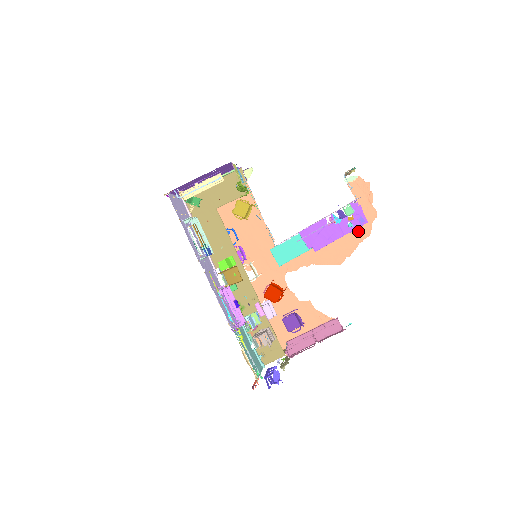
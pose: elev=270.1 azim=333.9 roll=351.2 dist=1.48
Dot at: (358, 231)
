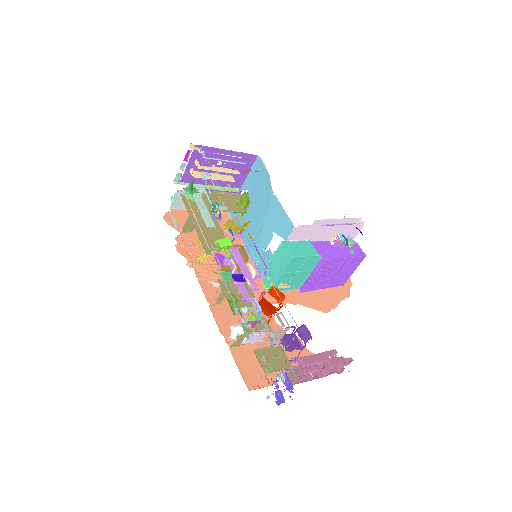
Dot at: (339, 290)
